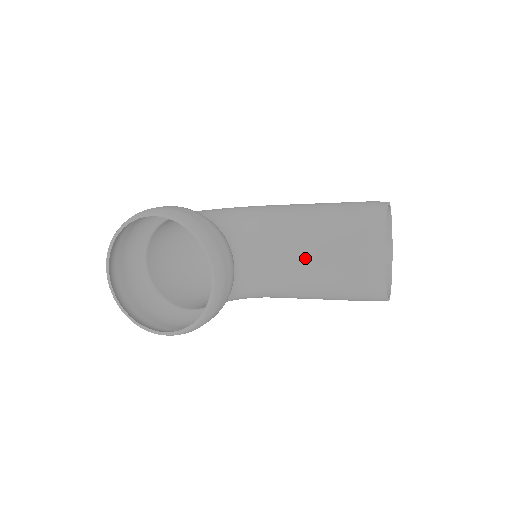
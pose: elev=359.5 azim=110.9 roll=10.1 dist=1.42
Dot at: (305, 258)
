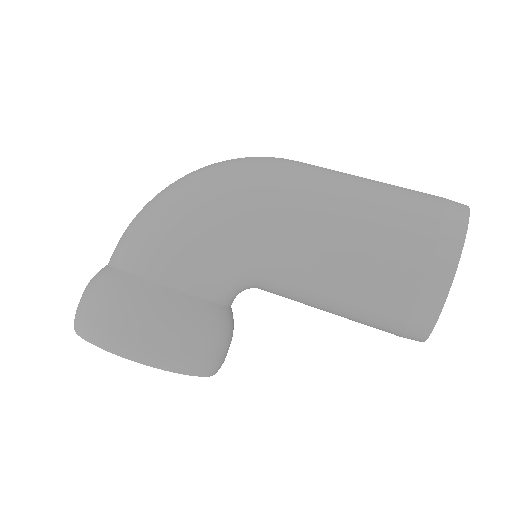
Dot at: occluded
